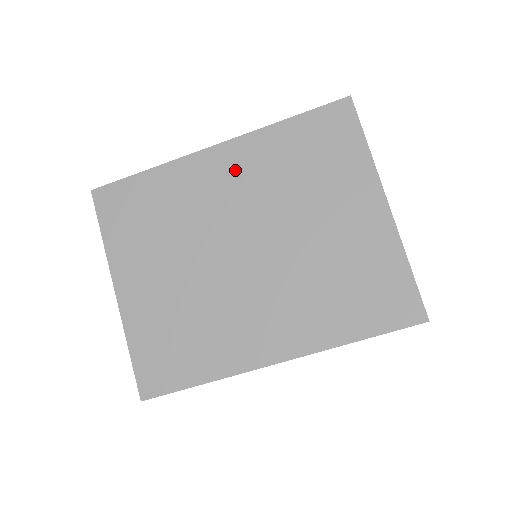
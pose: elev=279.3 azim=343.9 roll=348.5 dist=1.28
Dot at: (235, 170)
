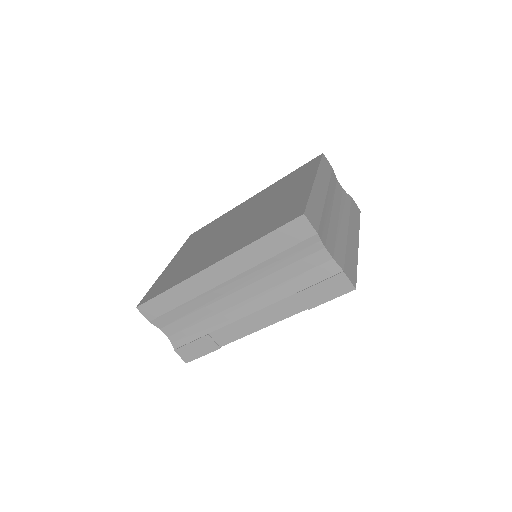
Dot at: (253, 201)
